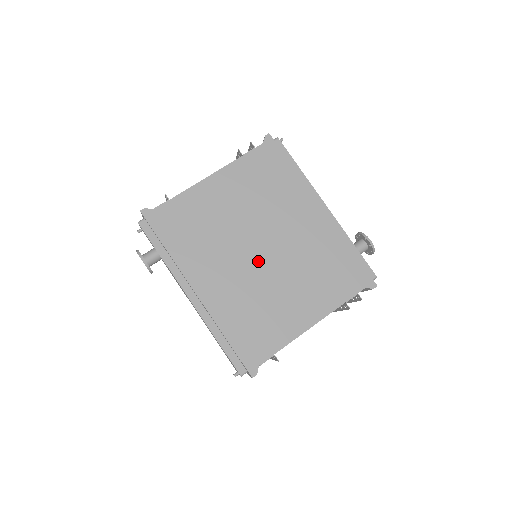
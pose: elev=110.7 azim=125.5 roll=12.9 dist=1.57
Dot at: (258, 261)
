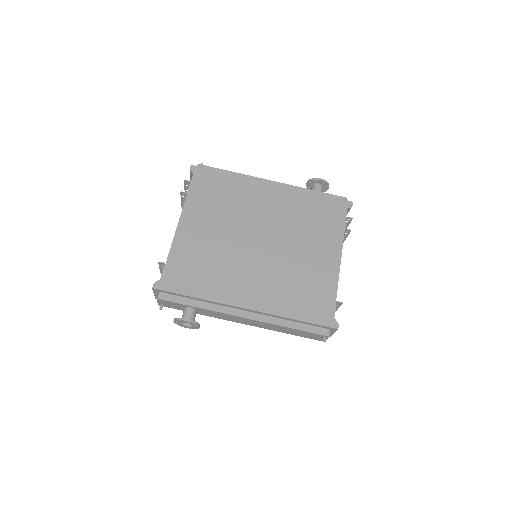
Dot at: (265, 251)
